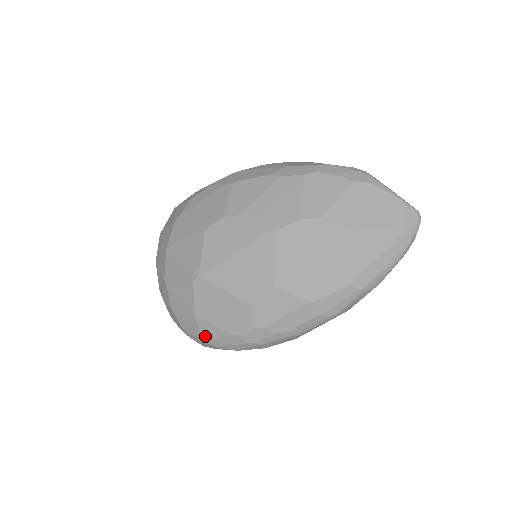
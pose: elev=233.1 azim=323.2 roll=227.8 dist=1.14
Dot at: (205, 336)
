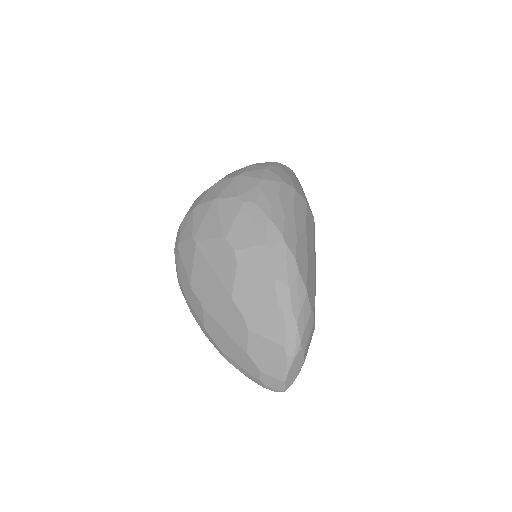
Dot at: (175, 252)
